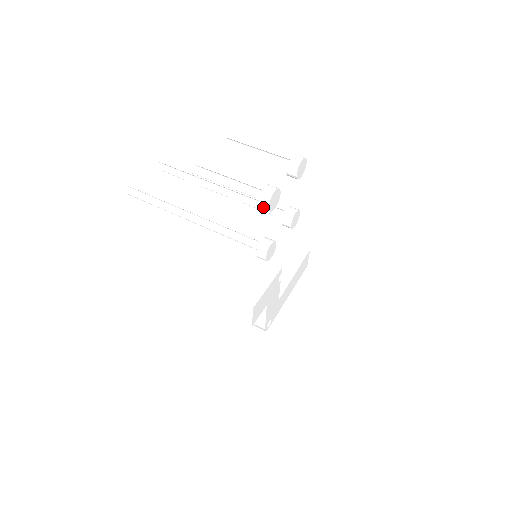
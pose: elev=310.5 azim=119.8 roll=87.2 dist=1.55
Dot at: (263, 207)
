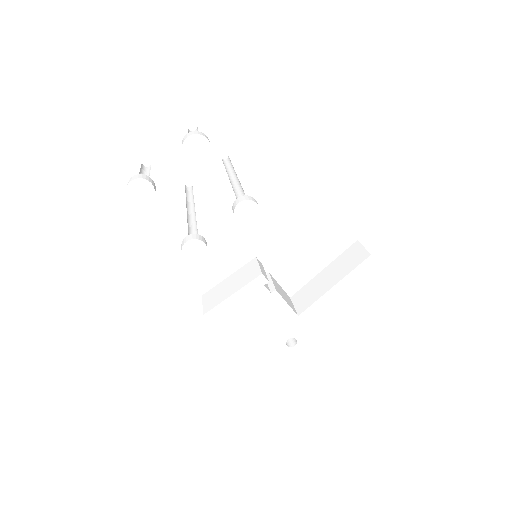
Dot at: (134, 200)
